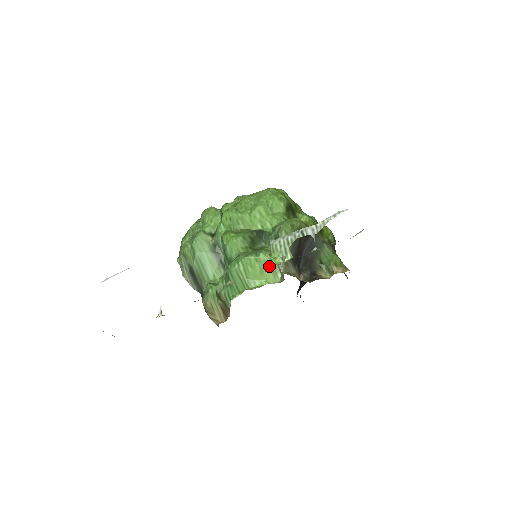
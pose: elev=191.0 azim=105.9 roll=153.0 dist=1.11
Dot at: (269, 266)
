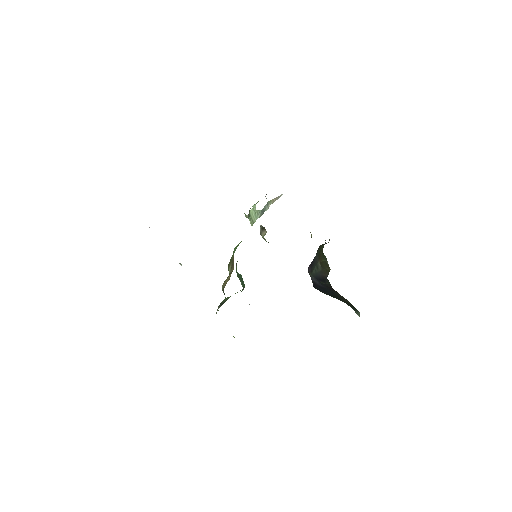
Dot at: occluded
